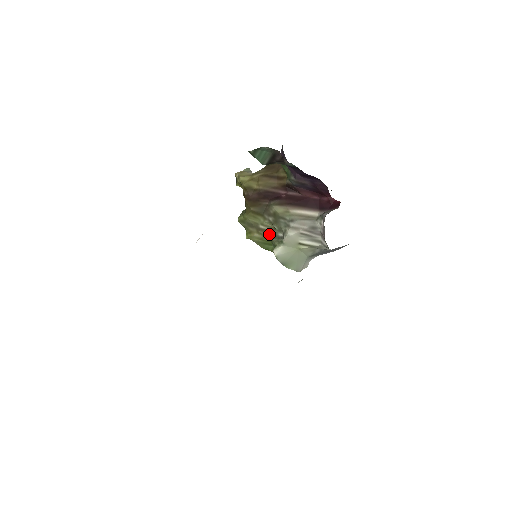
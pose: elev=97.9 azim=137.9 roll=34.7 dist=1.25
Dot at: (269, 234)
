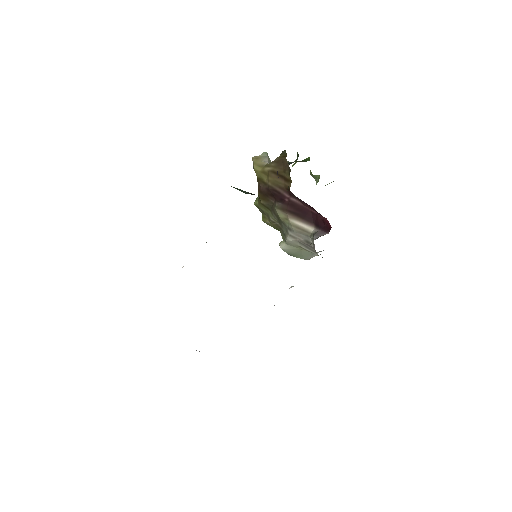
Dot at: (278, 227)
